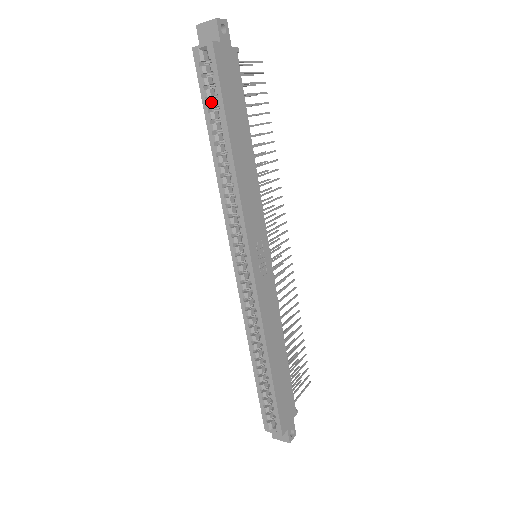
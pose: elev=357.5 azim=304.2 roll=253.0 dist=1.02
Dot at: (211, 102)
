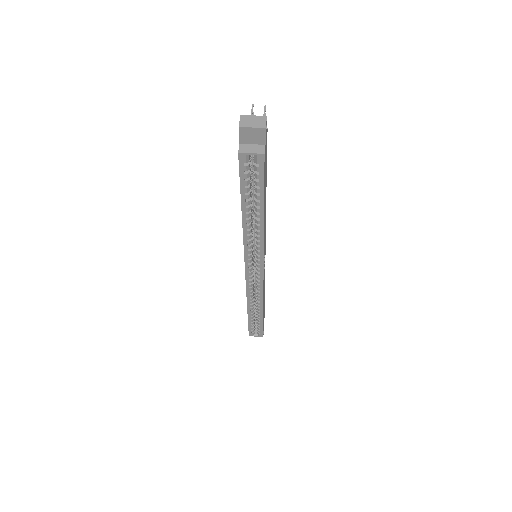
Dot at: (249, 188)
